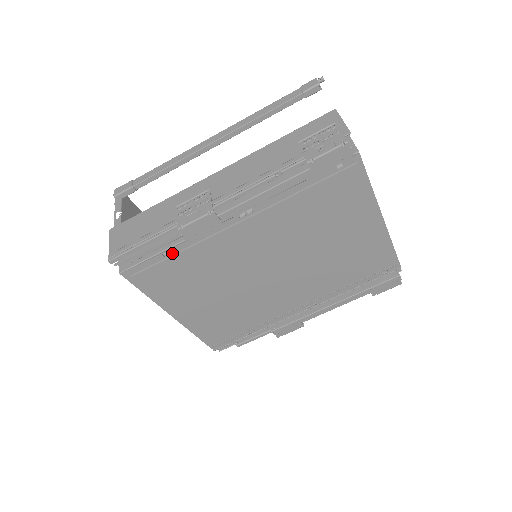
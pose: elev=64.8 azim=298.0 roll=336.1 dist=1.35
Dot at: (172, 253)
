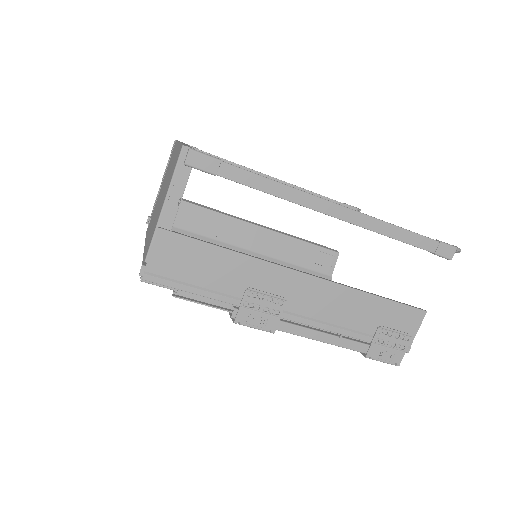
Dot at: occluded
